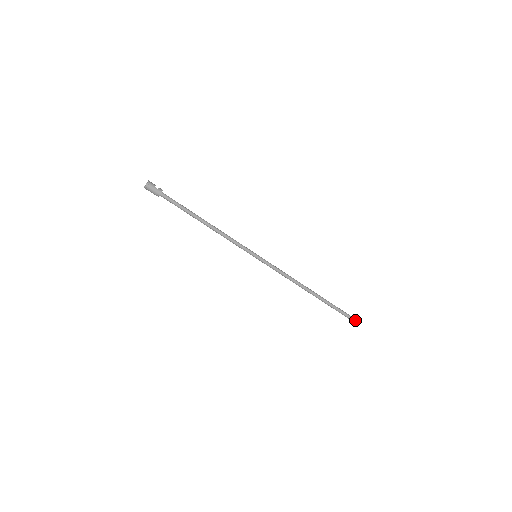
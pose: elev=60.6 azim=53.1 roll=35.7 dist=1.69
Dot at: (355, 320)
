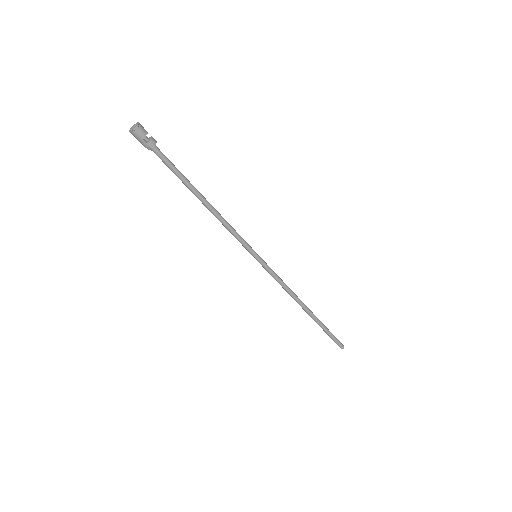
Dot at: (341, 348)
